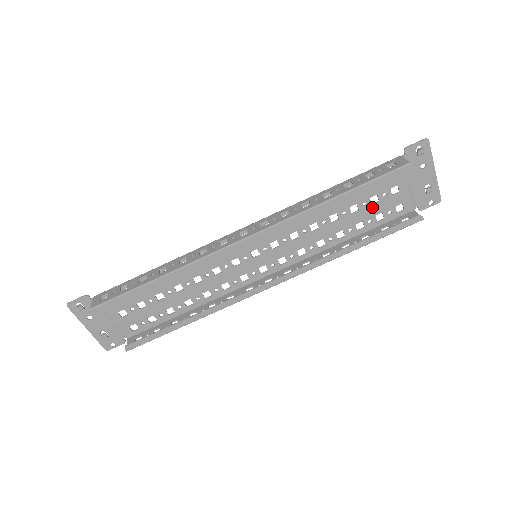
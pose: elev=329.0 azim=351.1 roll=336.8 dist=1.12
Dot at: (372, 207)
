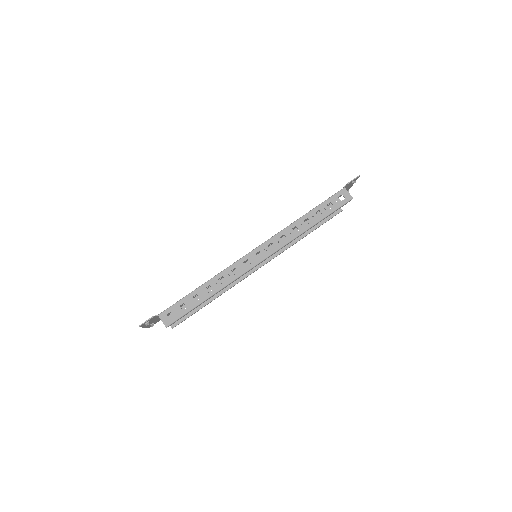
Dot at: occluded
